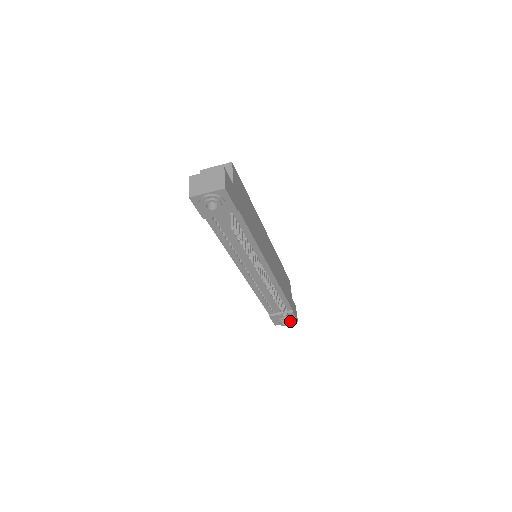
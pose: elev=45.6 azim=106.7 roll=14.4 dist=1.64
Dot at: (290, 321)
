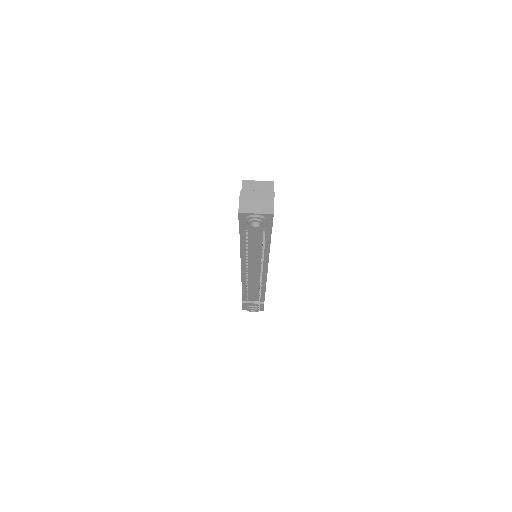
Dot at: occluded
